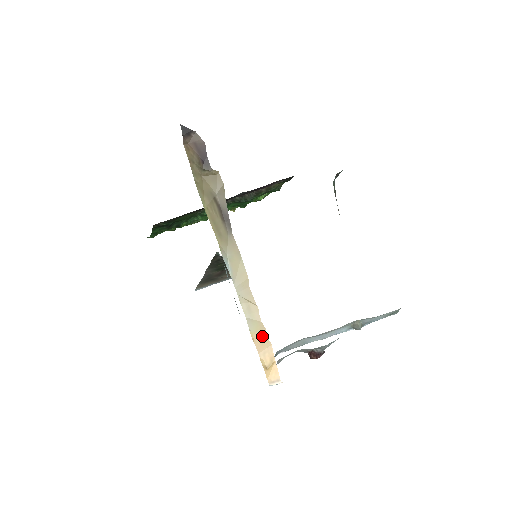
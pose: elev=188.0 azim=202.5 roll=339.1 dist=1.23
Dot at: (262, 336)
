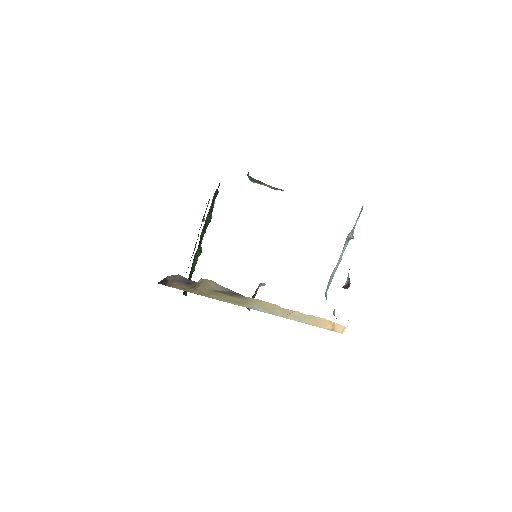
Dot at: (314, 320)
